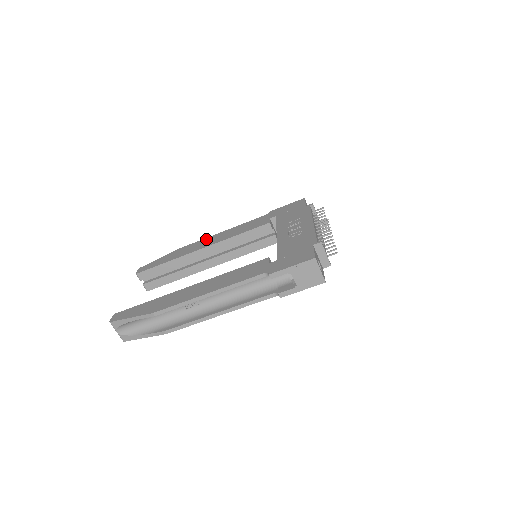
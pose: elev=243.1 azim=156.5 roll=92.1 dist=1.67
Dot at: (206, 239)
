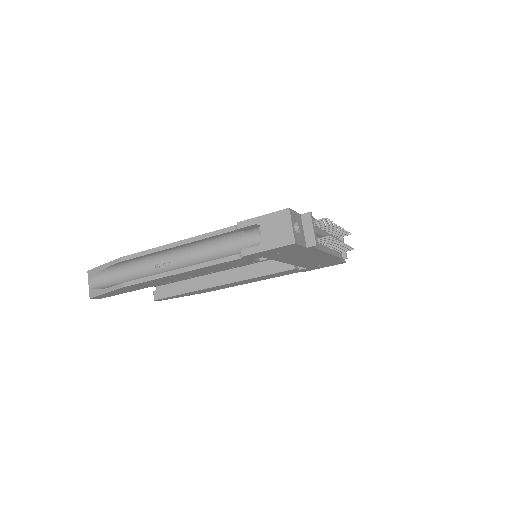
Dot at: occluded
